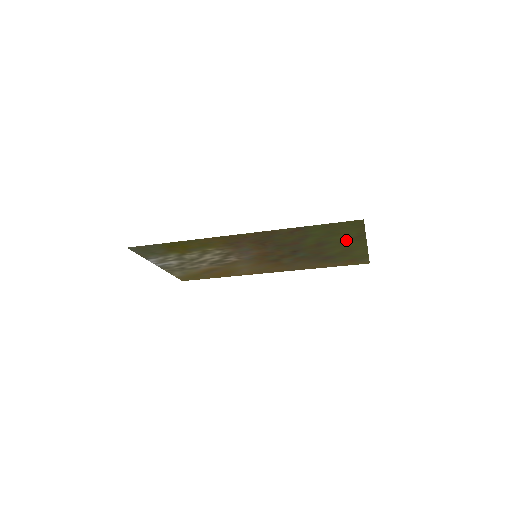
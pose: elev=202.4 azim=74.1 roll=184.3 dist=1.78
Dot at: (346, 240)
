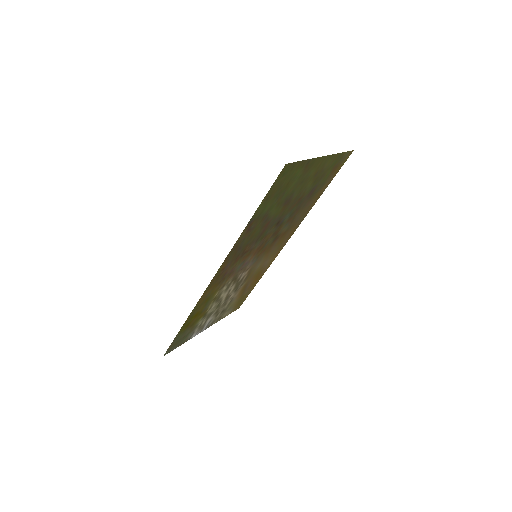
Dot at: (302, 177)
